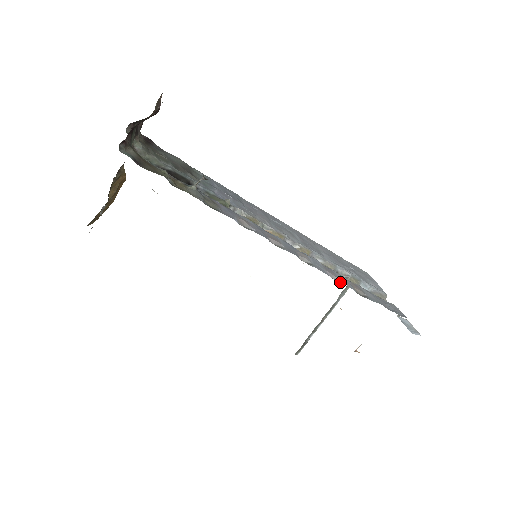
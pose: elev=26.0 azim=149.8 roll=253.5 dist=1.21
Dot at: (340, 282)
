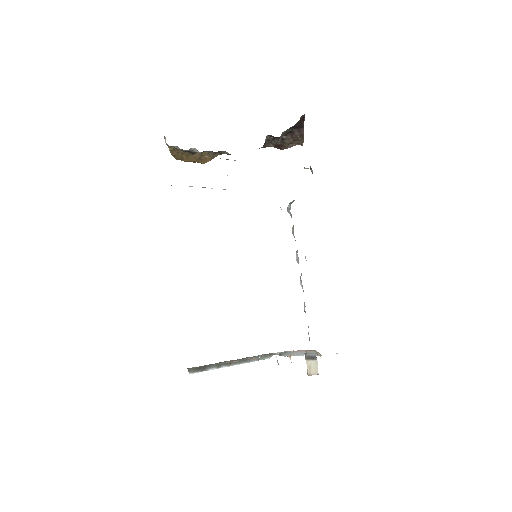
Dot at: occluded
